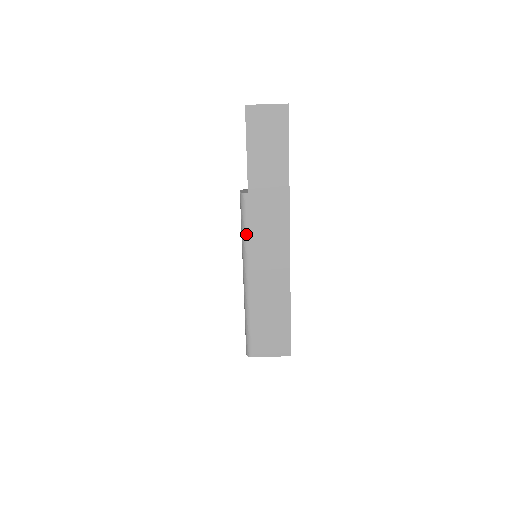
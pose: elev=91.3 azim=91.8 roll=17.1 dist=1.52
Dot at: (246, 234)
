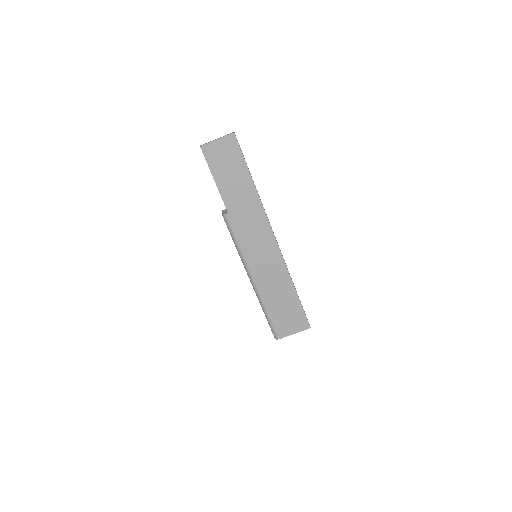
Dot at: (239, 246)
